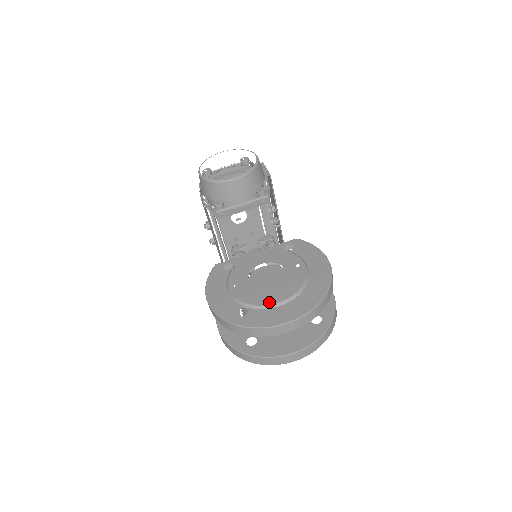
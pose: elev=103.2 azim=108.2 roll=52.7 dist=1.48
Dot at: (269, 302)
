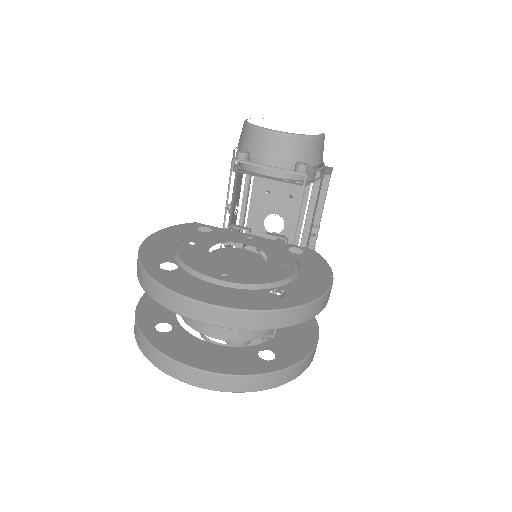
Dot at: (210, 273)
